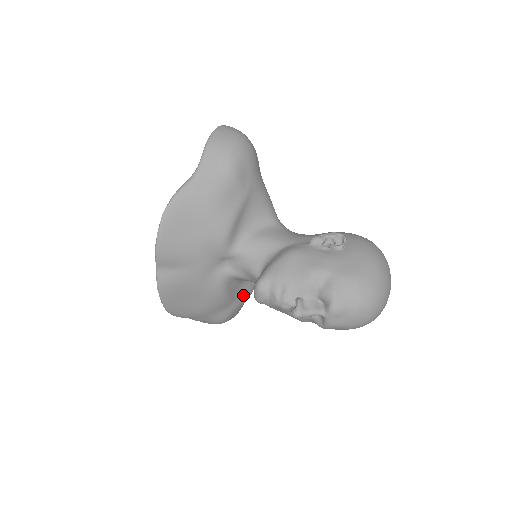
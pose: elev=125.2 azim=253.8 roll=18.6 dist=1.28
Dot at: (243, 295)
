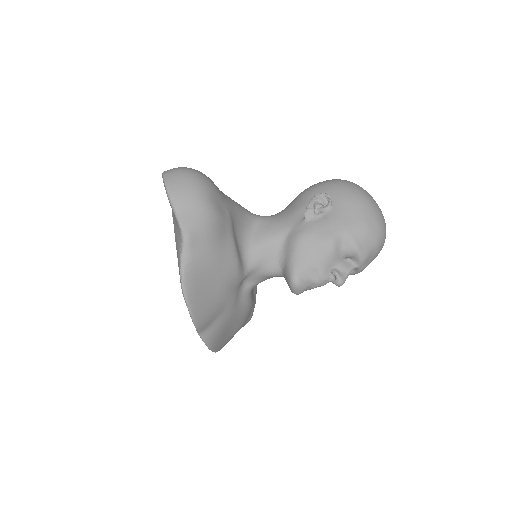
Dot at: (255, 289)
